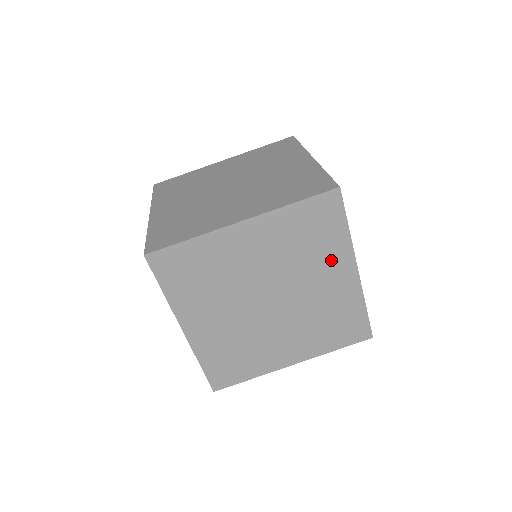
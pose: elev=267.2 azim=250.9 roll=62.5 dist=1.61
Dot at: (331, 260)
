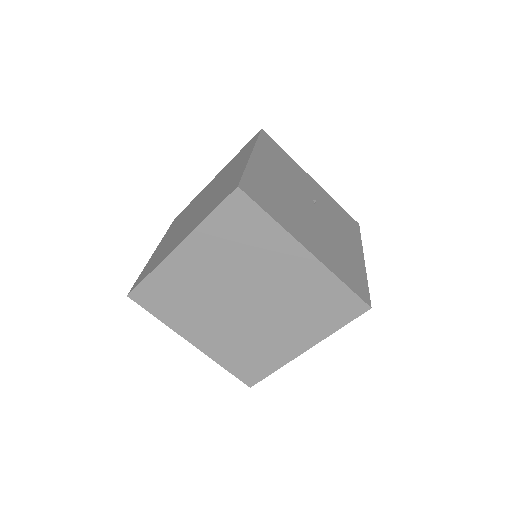
Dot at: occluded
